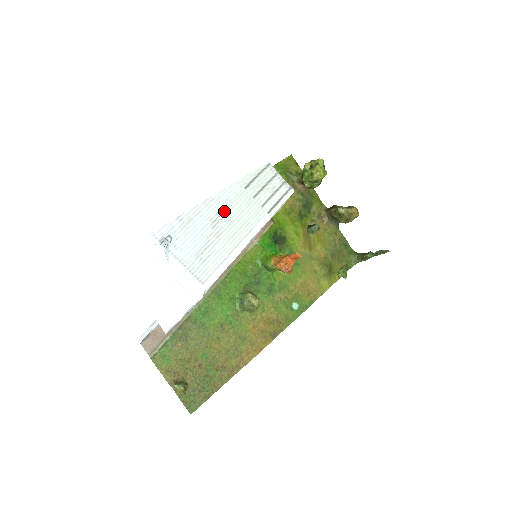
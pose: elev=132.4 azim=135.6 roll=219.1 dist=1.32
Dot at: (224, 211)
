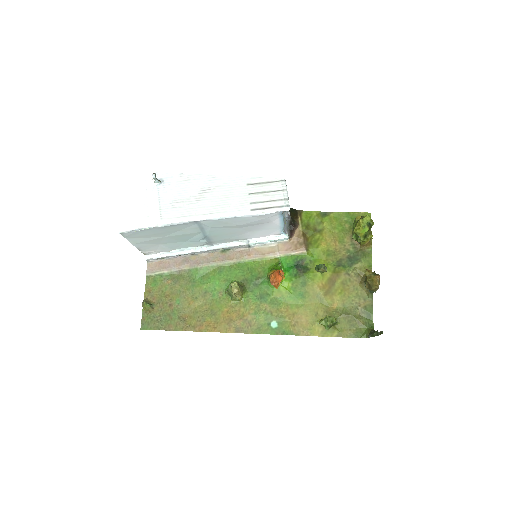
Dot at: (217, 189)
